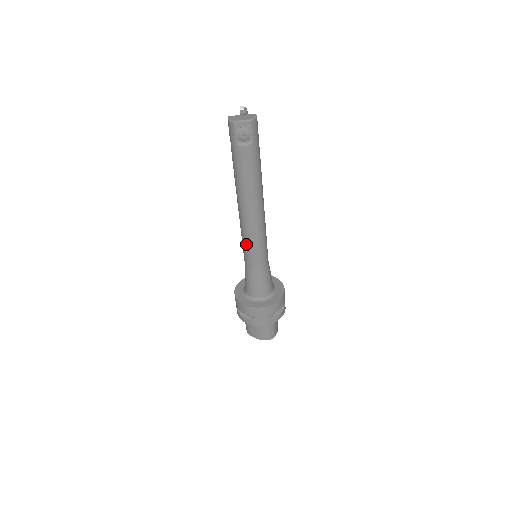
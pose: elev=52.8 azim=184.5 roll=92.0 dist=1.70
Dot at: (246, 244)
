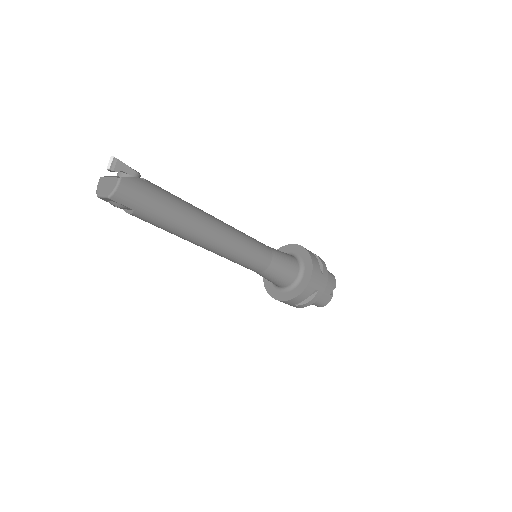
Dot at: occluded
